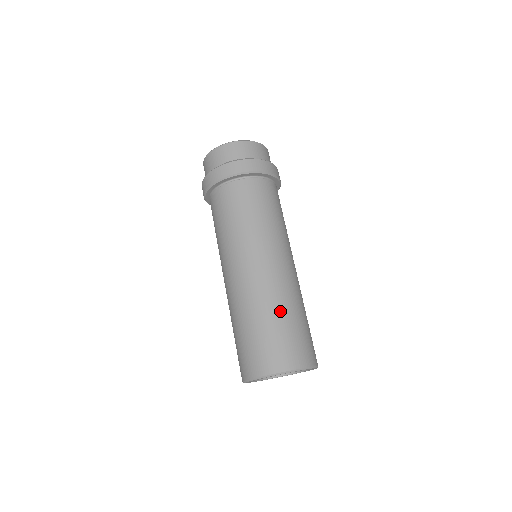
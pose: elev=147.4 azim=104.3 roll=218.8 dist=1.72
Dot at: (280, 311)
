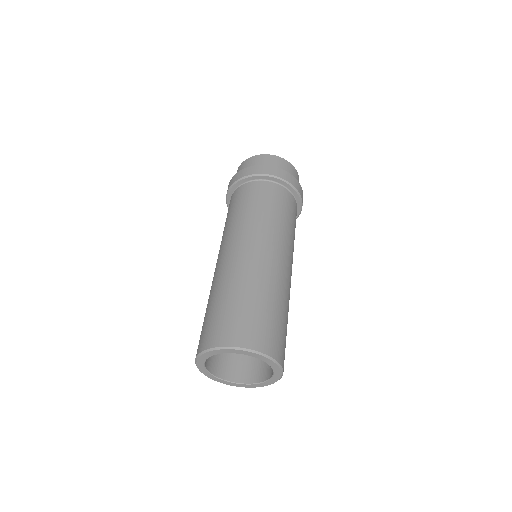
Dot at: (230, 290)
